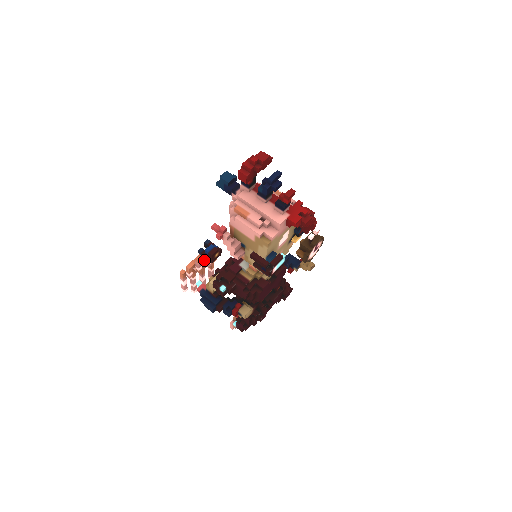
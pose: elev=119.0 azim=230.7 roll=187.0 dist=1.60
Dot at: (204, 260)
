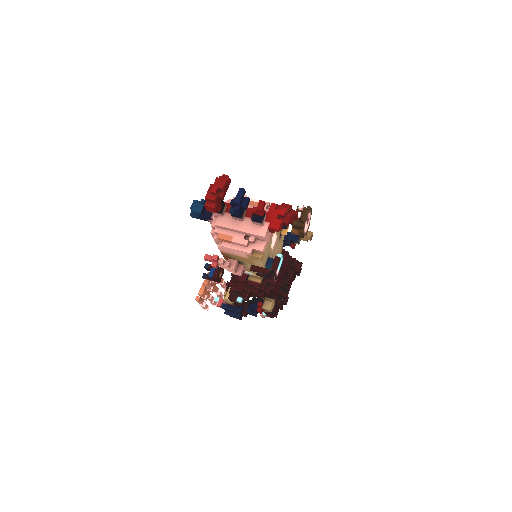
Dot at: occluded
